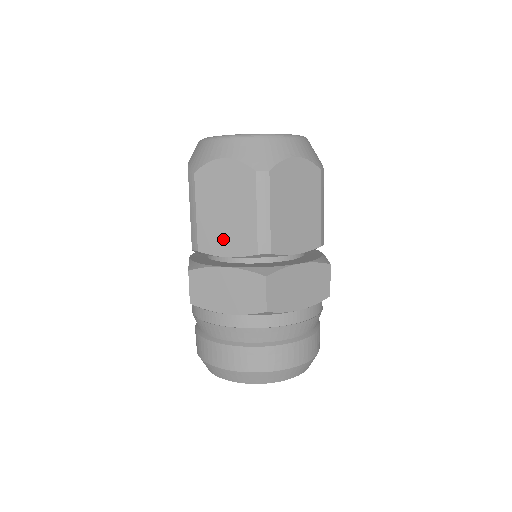
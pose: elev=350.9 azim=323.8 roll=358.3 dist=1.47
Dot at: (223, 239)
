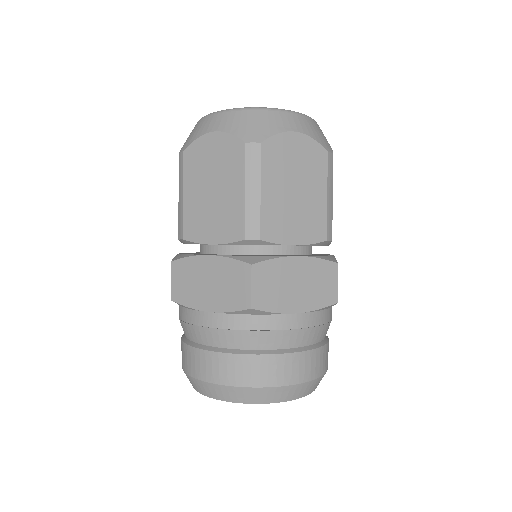
Dot at: (291, 224)
